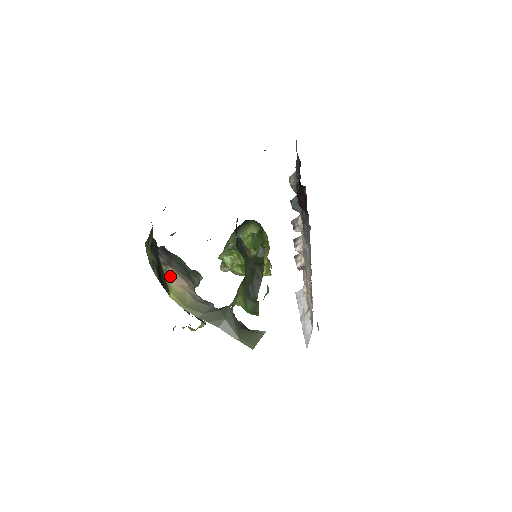
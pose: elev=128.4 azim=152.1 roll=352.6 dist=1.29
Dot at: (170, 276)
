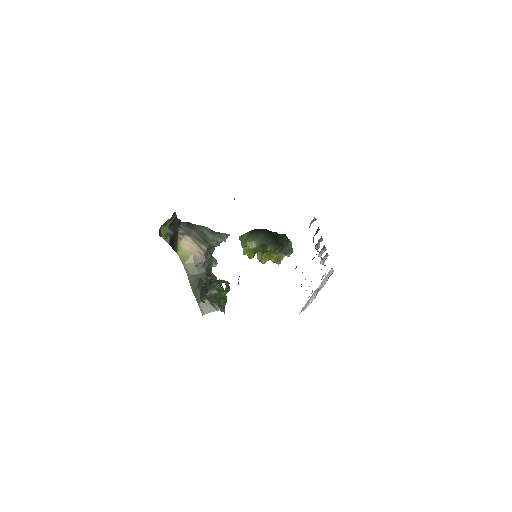
Dot at: (183, 242)
